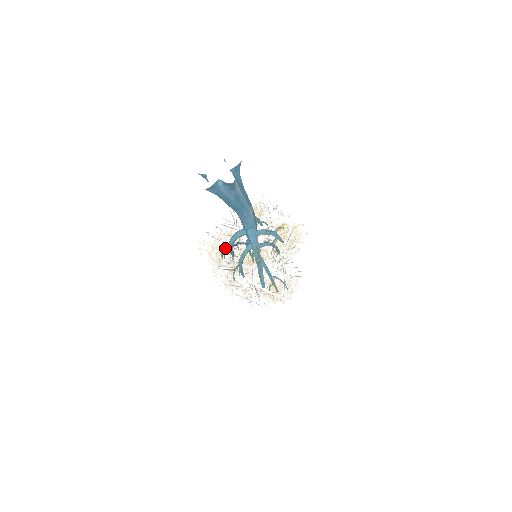
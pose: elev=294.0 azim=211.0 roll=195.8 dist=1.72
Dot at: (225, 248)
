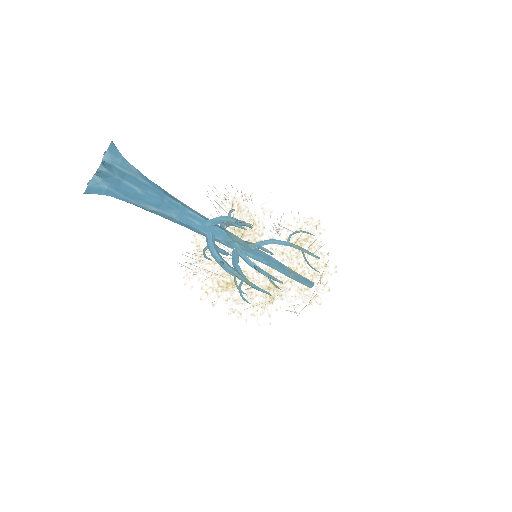
Dot at: (218, 256)
